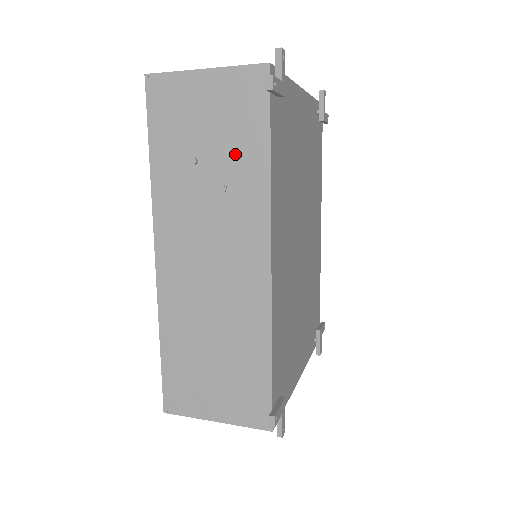
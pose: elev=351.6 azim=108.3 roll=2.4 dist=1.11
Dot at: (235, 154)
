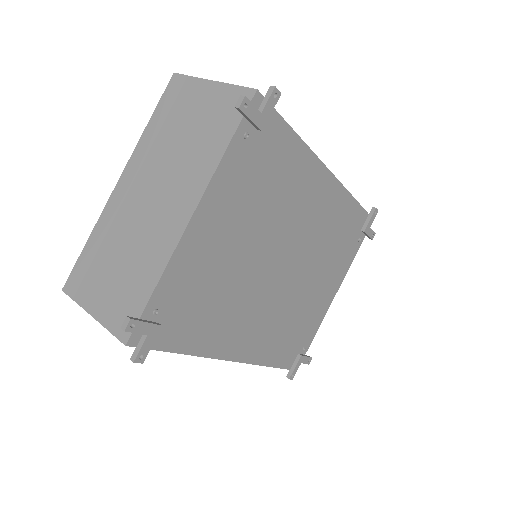
Dot at: occluded
